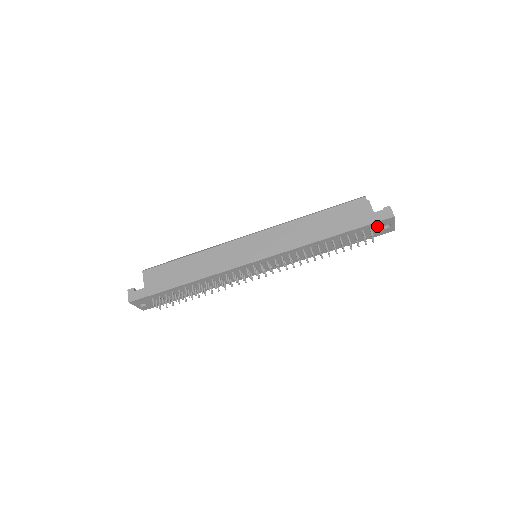
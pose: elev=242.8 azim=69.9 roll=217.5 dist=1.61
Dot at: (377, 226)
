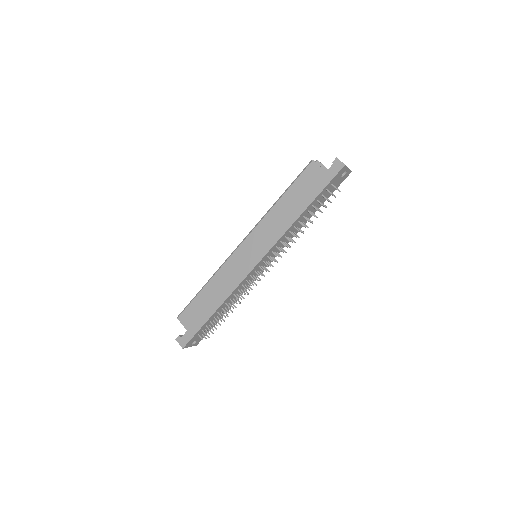
Dot at: (336, 179)
